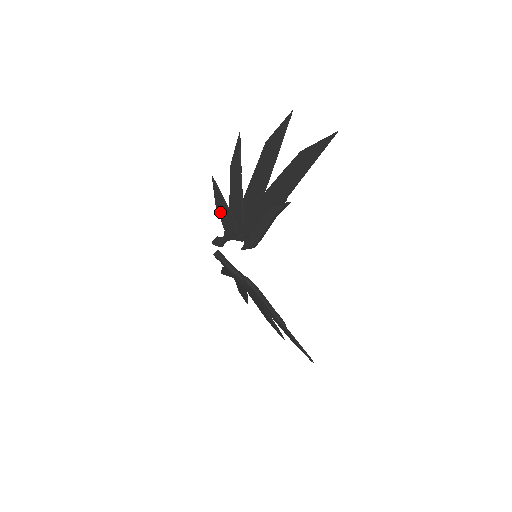
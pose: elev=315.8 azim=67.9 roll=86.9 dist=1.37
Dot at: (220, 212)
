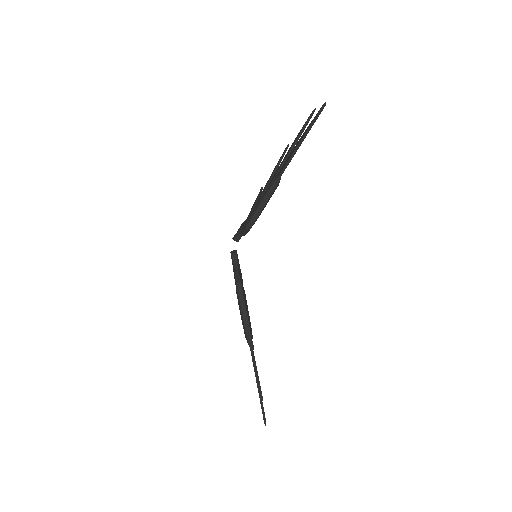
Dot at: (250, 211)
